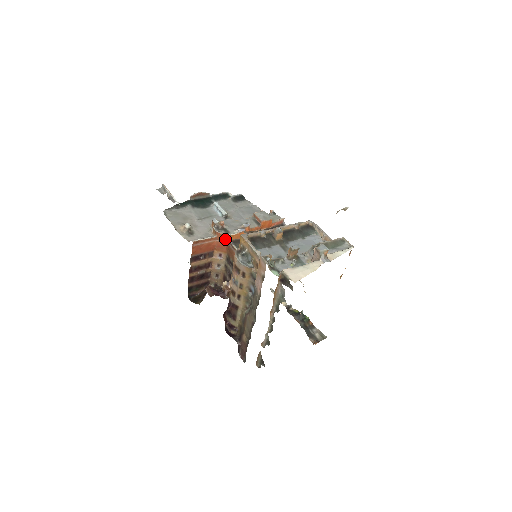
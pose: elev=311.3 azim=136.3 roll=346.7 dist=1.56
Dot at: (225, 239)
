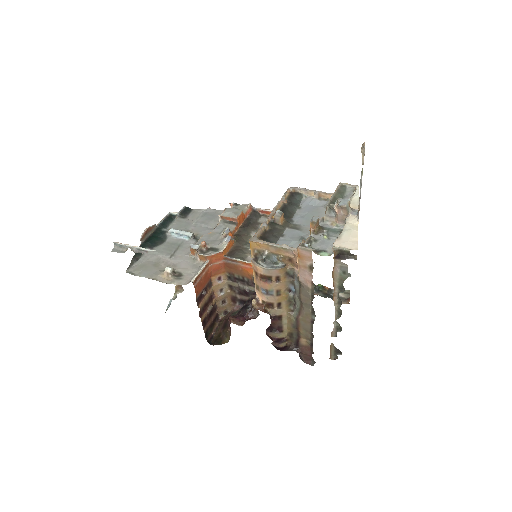
Dot at: (219, 258)
